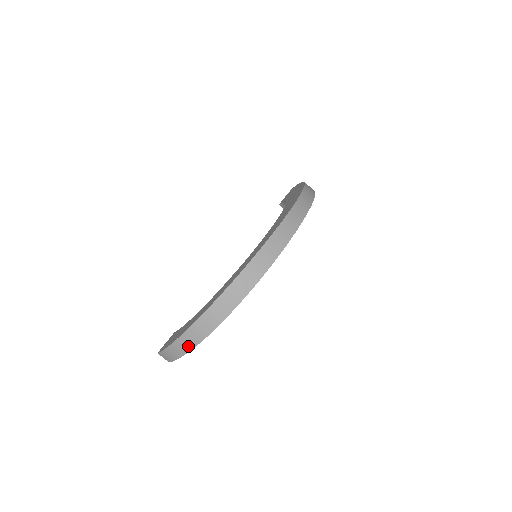
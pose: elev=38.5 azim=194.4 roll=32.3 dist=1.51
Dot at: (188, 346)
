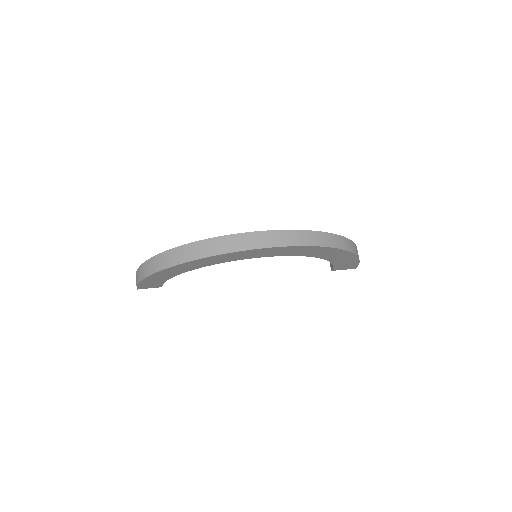
Dot at: (147, 272)
